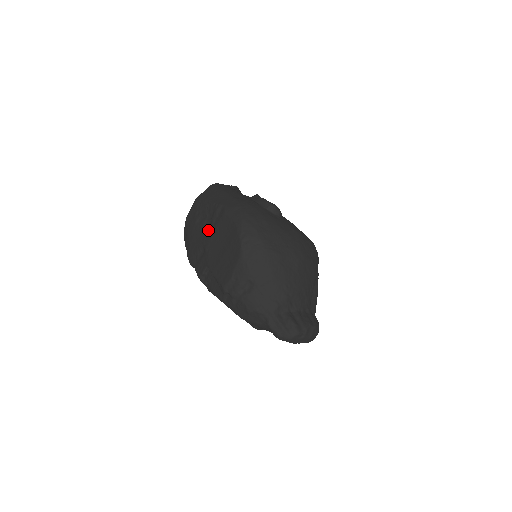
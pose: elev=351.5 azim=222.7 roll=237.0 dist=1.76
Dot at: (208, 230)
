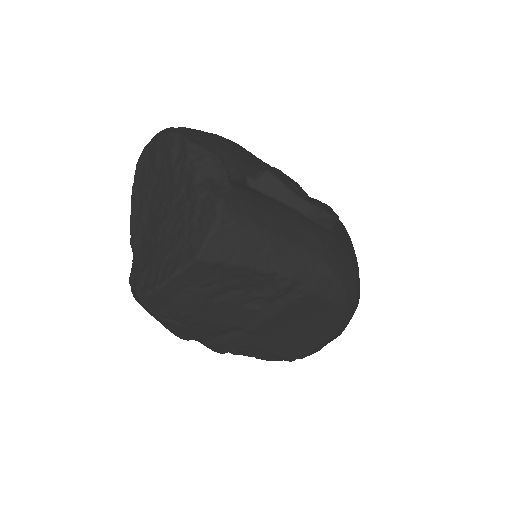
Dot at: (257, 311)
